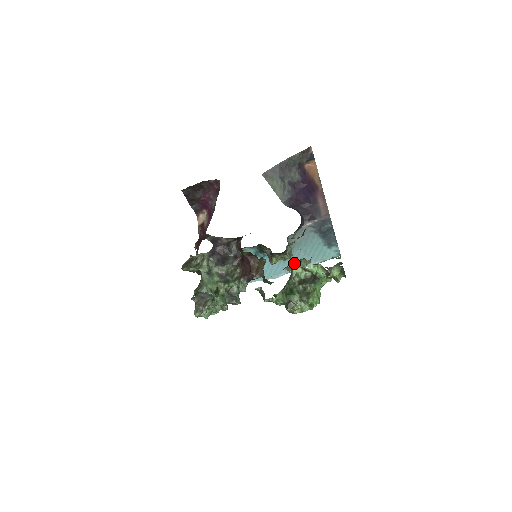
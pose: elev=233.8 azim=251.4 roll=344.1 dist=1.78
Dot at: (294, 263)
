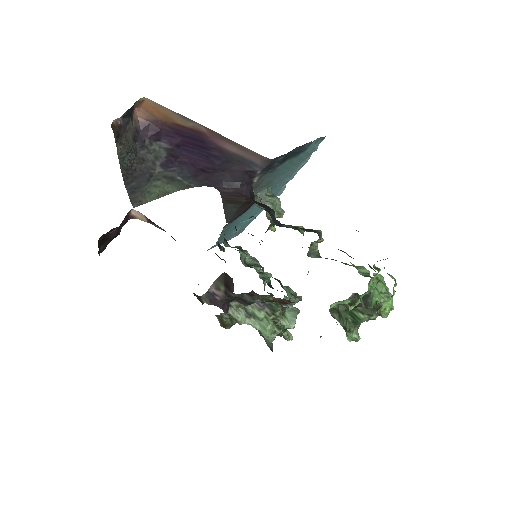
Dot at: (308, 255)
